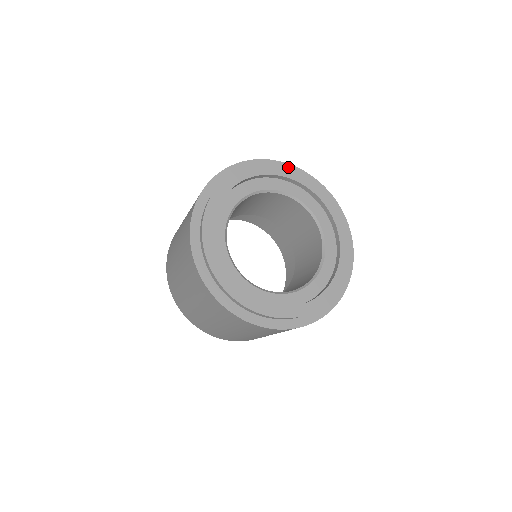
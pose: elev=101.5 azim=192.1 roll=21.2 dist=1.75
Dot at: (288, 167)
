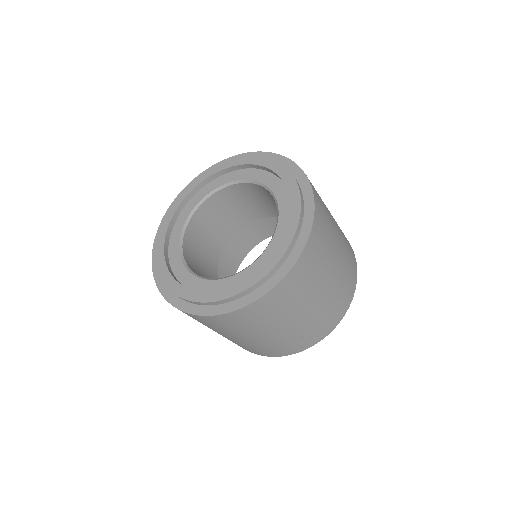
Dot at: occluded
